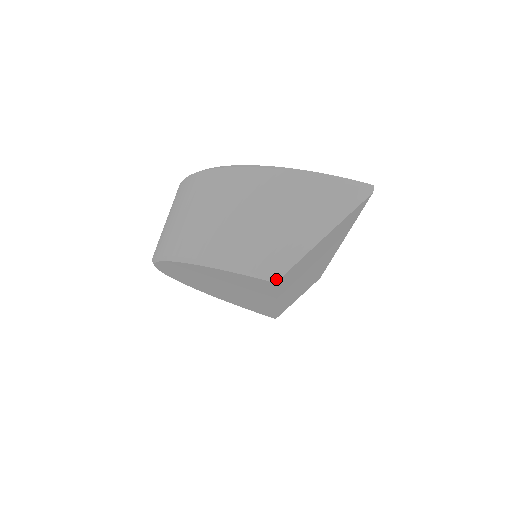
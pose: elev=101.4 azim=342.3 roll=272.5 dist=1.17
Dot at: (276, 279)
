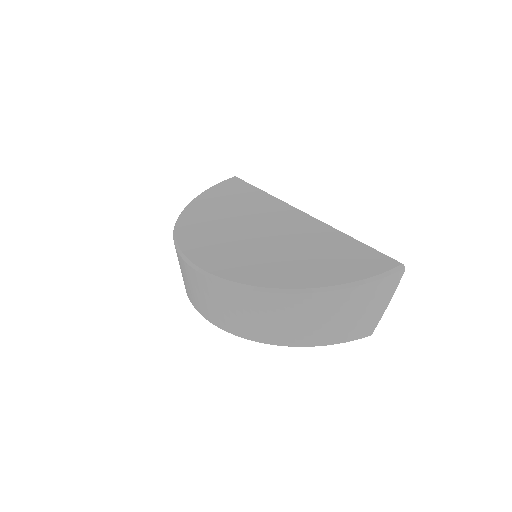
Dot at: occluded
